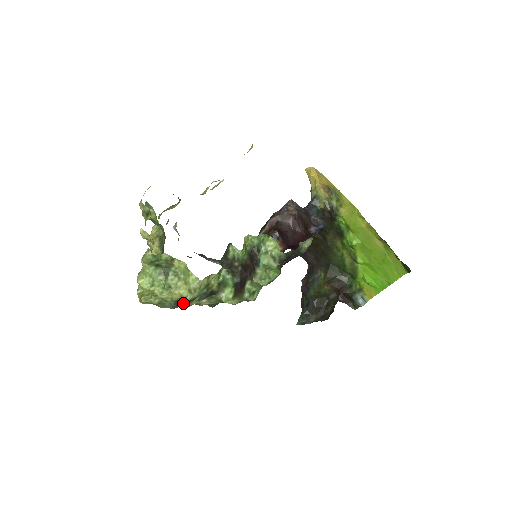
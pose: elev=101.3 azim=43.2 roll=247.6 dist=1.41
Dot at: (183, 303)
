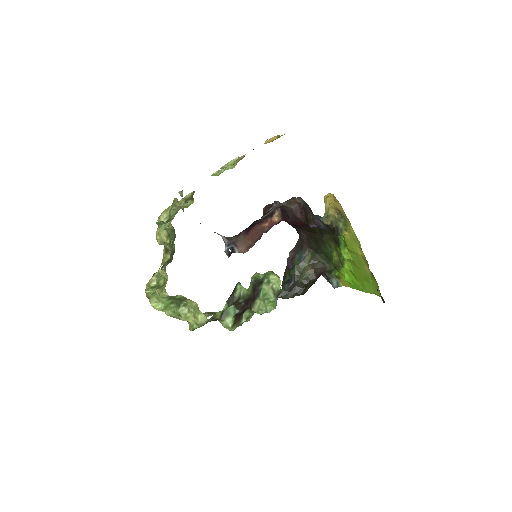
Dot at: (189, 328)
